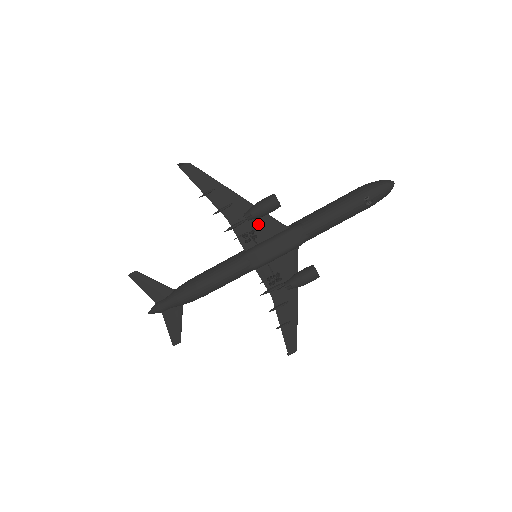
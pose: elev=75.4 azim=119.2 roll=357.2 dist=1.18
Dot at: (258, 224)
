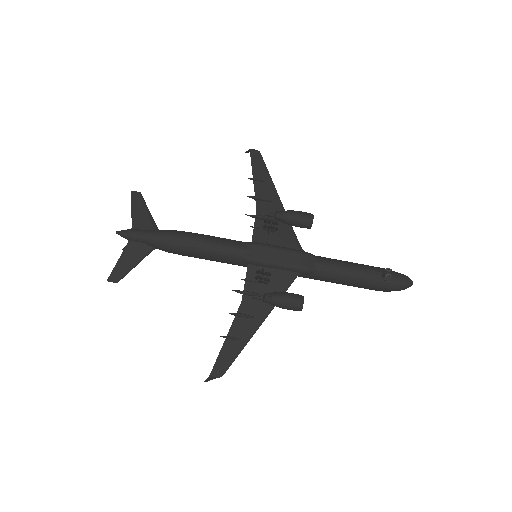
Dot at: (280, 230)
